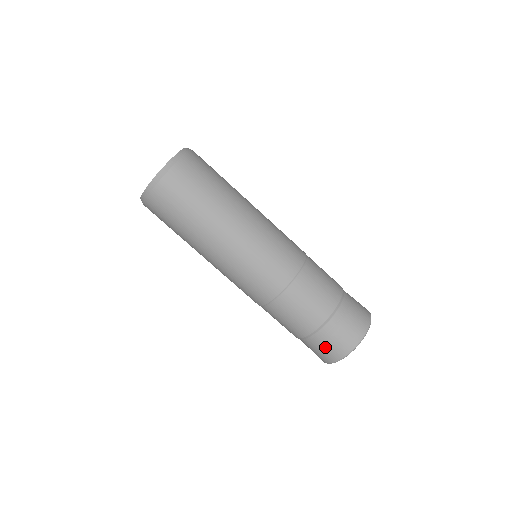
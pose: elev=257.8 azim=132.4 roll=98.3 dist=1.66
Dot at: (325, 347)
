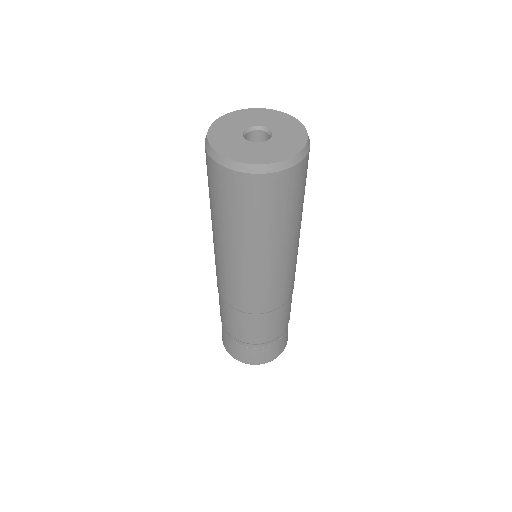
Dot at: occluded
